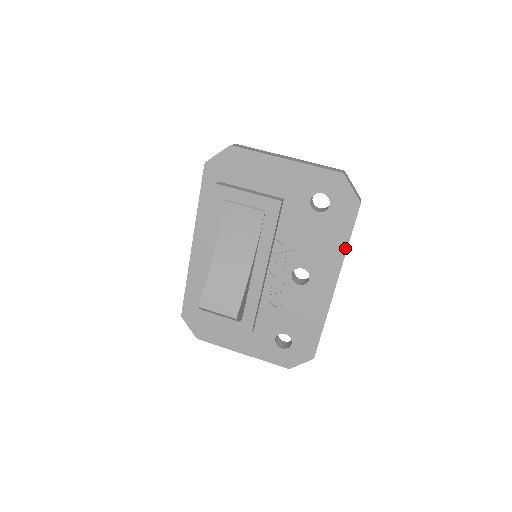
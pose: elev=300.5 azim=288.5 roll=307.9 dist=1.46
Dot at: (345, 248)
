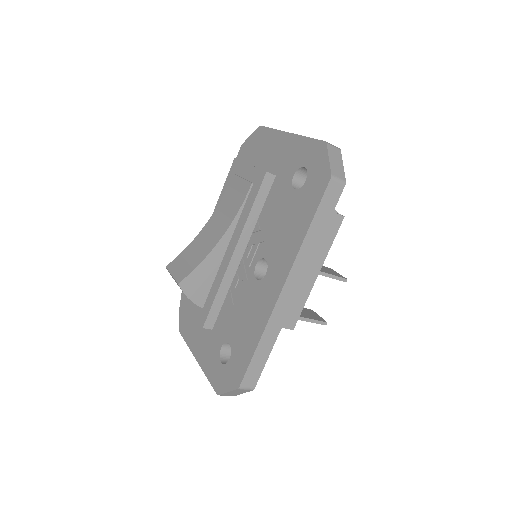
Dot at: (304, 235)
